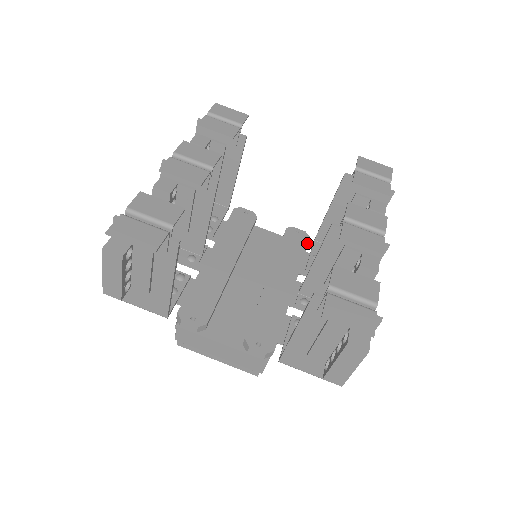
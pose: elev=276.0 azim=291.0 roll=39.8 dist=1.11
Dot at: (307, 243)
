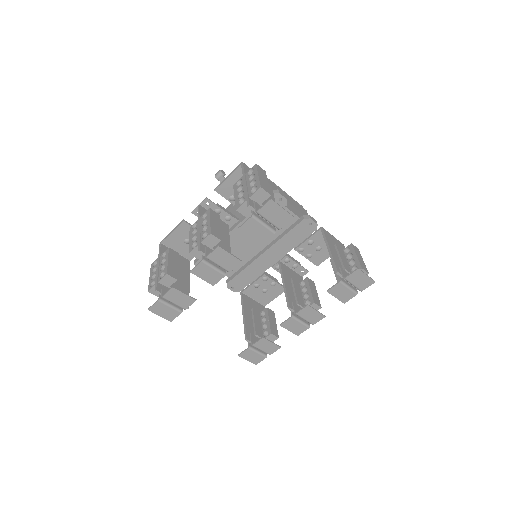
Dot at: (310, 234)
